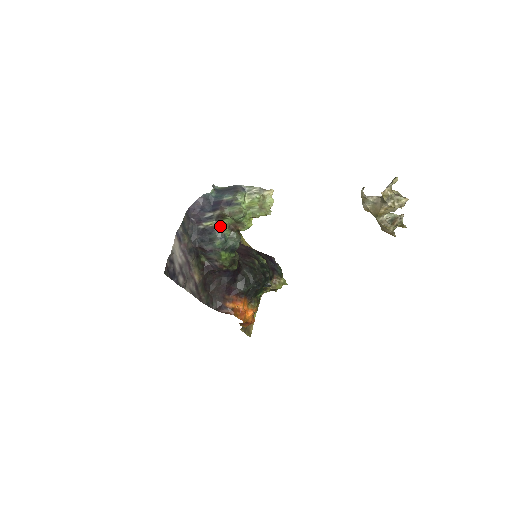
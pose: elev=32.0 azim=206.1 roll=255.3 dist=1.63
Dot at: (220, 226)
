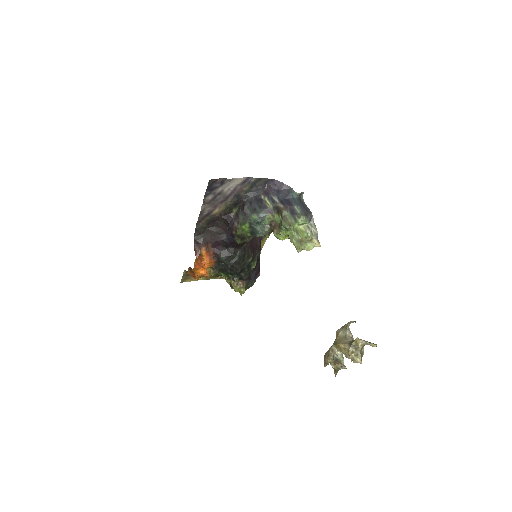
Dot at: (270, 213)
